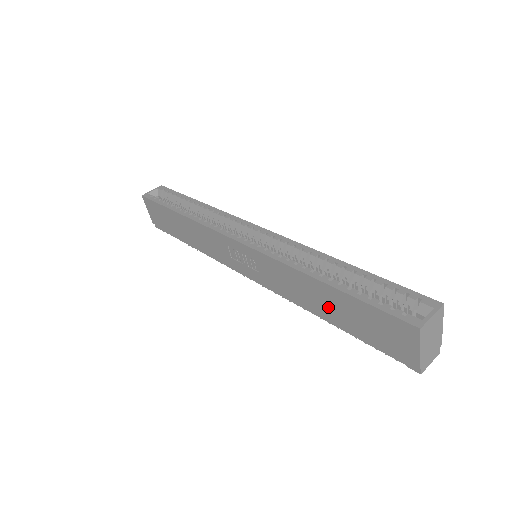
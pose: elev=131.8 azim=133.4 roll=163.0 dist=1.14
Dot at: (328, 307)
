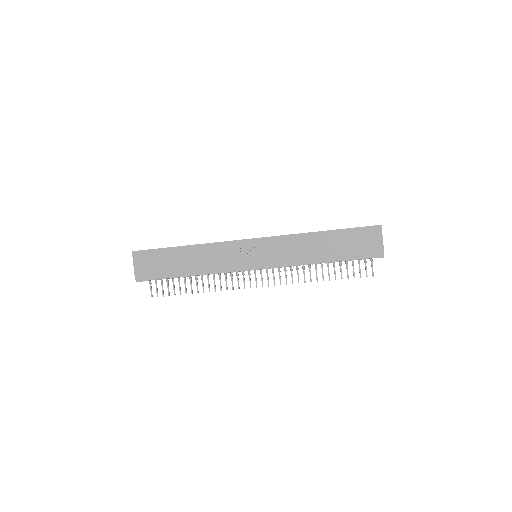
Dot at: (327, 248)
